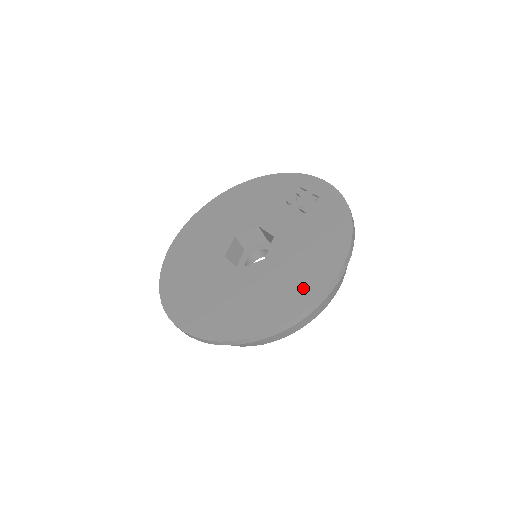
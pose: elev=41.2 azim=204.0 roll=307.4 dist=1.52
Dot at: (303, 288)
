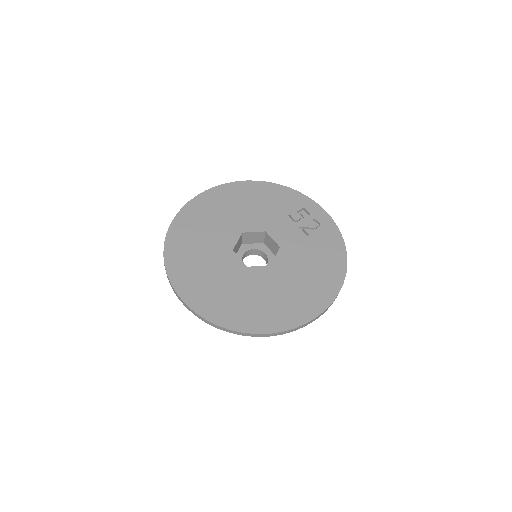
Dot at: (305, 303)
